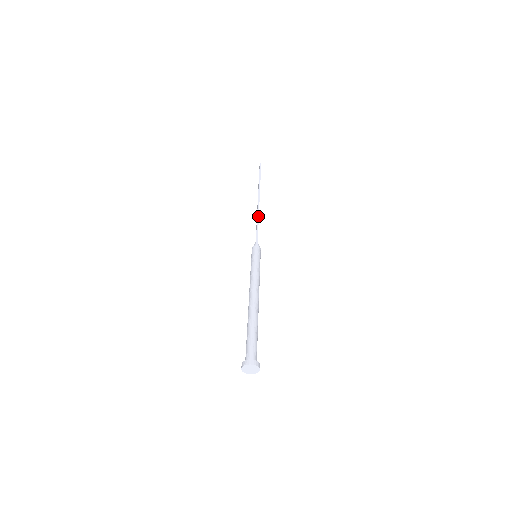
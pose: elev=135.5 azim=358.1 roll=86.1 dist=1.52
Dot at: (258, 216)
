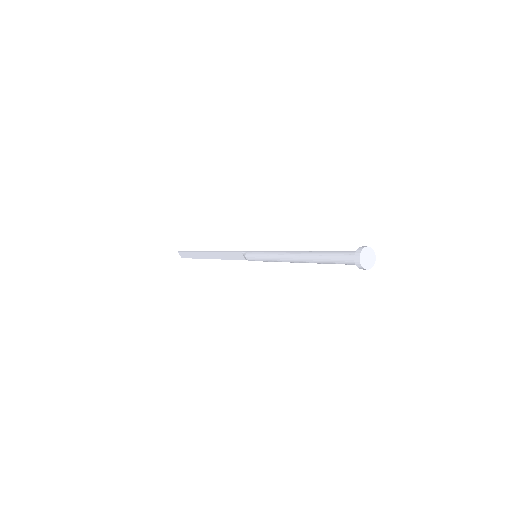
Dot at: (222, 251)
